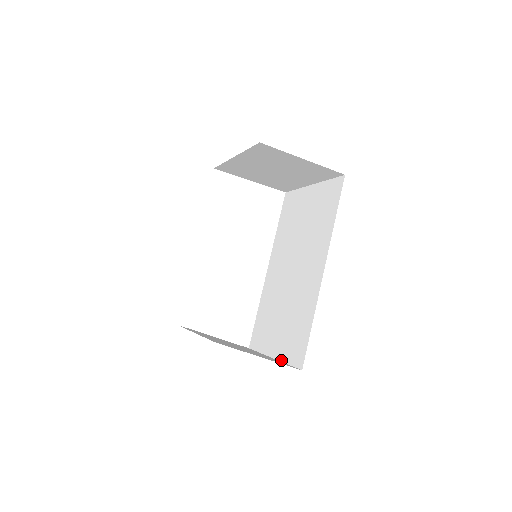
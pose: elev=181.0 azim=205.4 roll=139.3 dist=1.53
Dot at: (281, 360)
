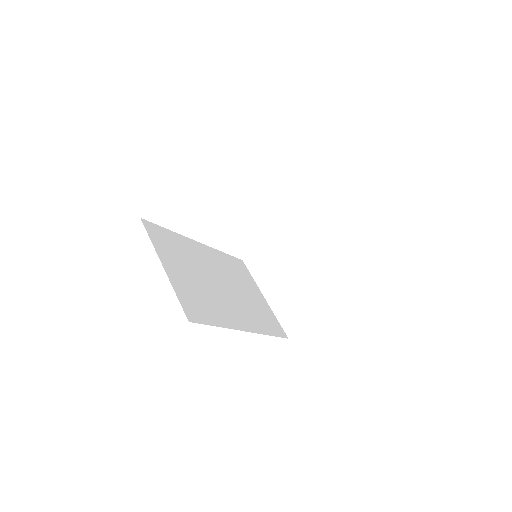
Dot at: (334, 265)
